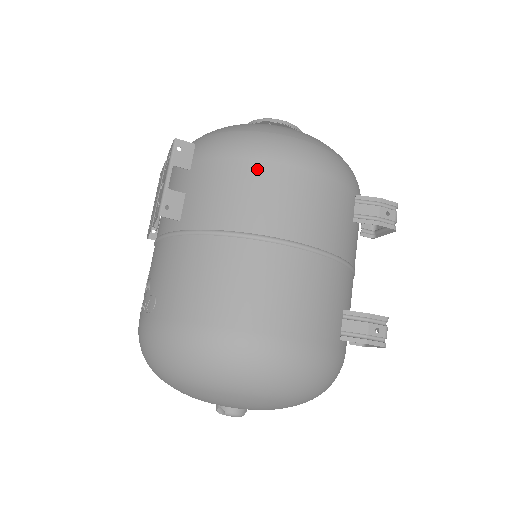
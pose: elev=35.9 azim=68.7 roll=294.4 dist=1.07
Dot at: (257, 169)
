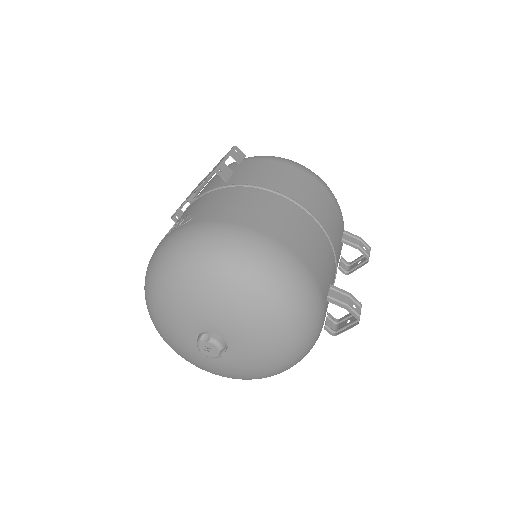
Dot at: (292, 170)
